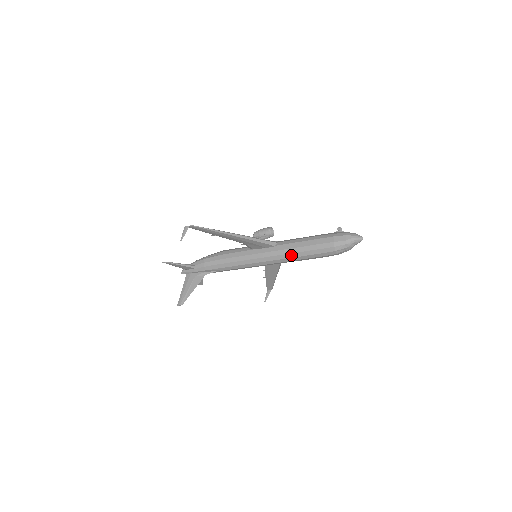
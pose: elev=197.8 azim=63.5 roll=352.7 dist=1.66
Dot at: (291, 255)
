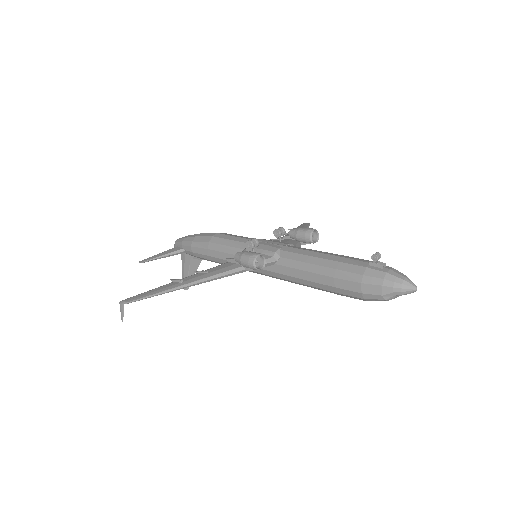
Dot at: (300, 284)
